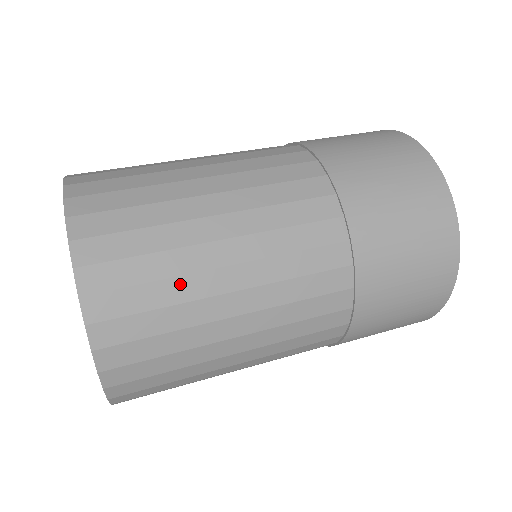
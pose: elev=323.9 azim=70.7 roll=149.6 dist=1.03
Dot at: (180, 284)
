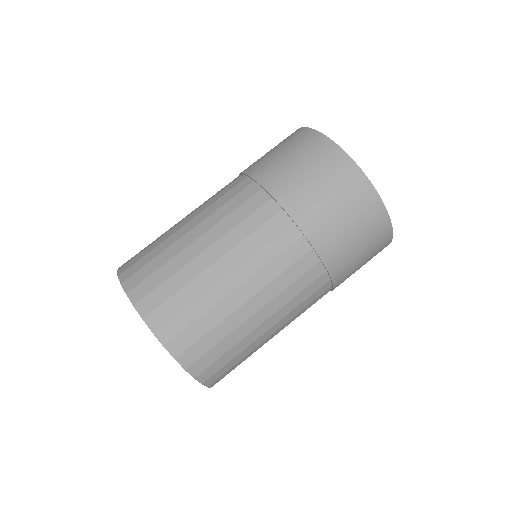
Dot at: (246, 350)
